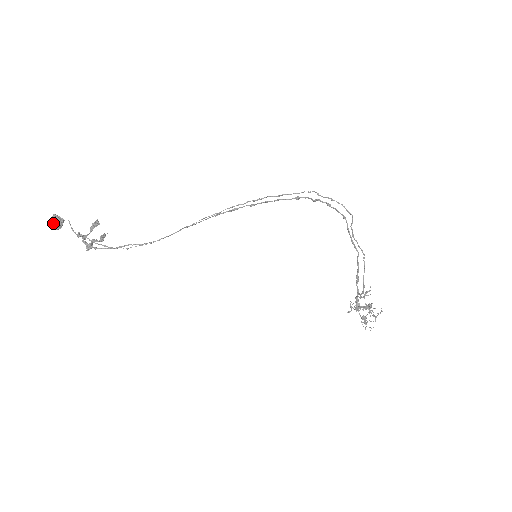
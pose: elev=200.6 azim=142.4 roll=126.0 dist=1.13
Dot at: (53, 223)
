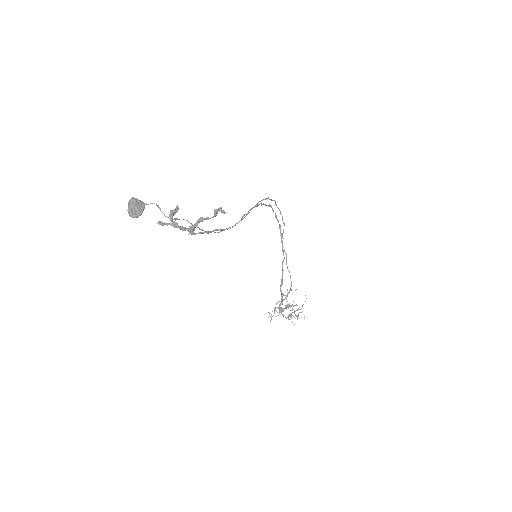
Dot at: (136, 207)
